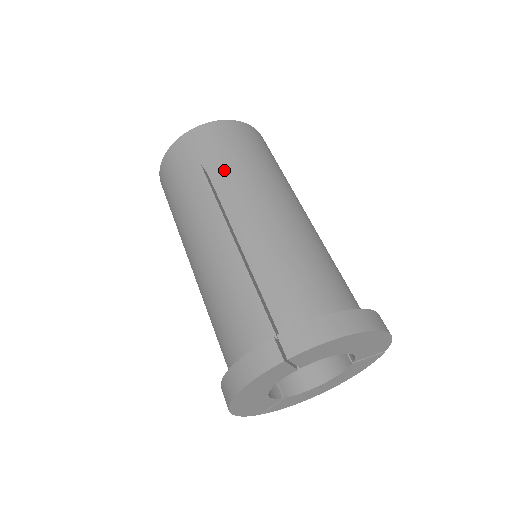
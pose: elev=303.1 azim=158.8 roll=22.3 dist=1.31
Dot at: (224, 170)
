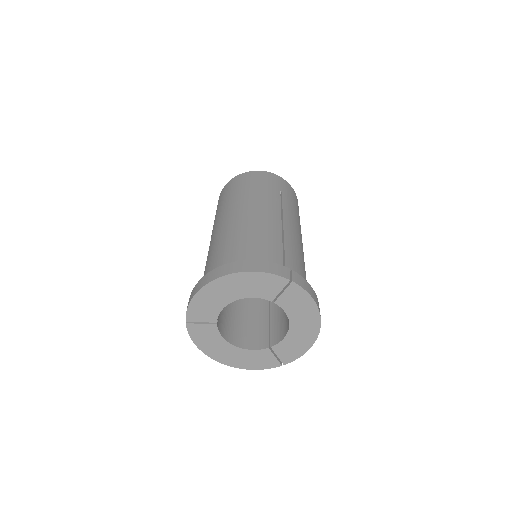
Dot at: (290, 205)
